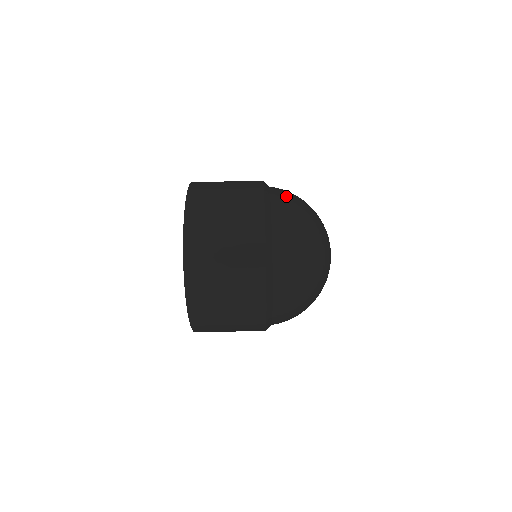
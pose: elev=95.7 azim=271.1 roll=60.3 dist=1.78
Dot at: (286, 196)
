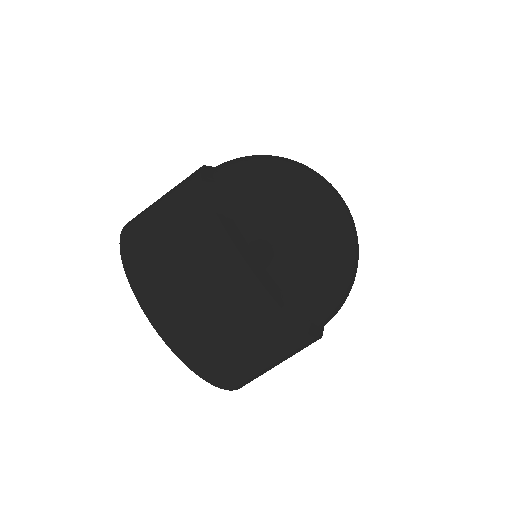
Dot at: (243, 184)
